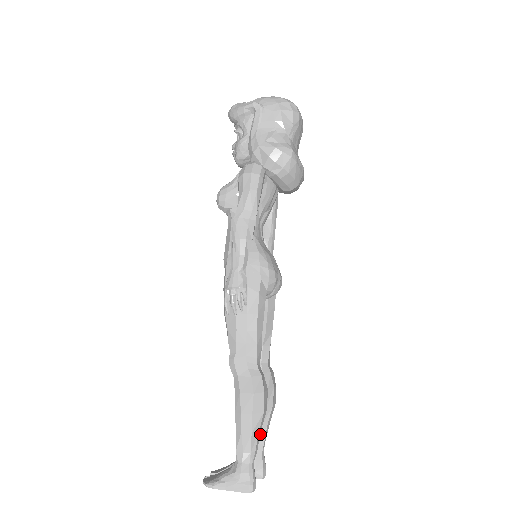
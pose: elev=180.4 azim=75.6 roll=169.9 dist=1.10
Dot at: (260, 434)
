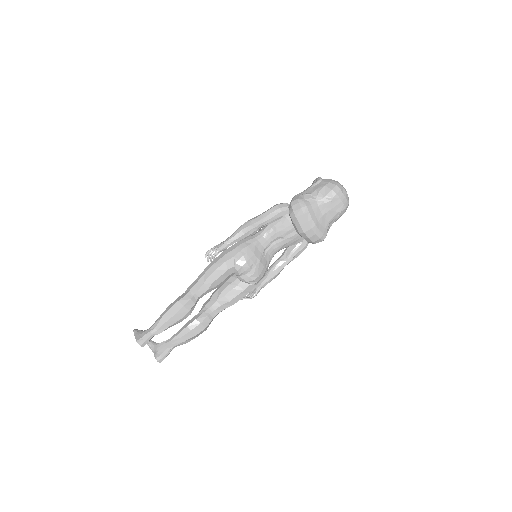
Dot at: (174, 337)
